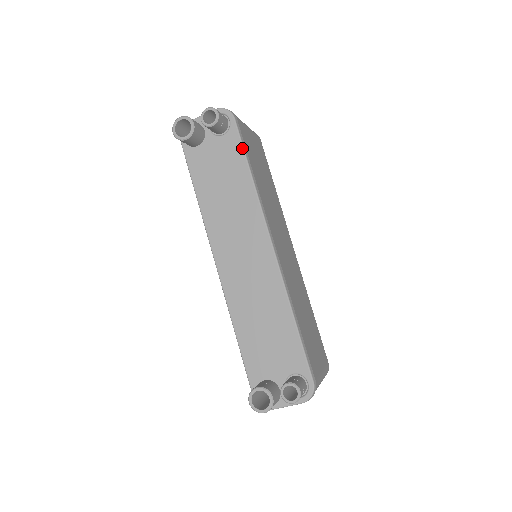
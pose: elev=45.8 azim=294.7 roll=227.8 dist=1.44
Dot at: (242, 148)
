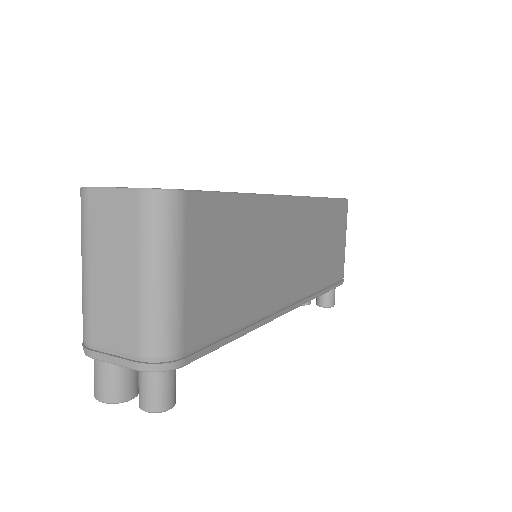
Dot at: (216, 349)
